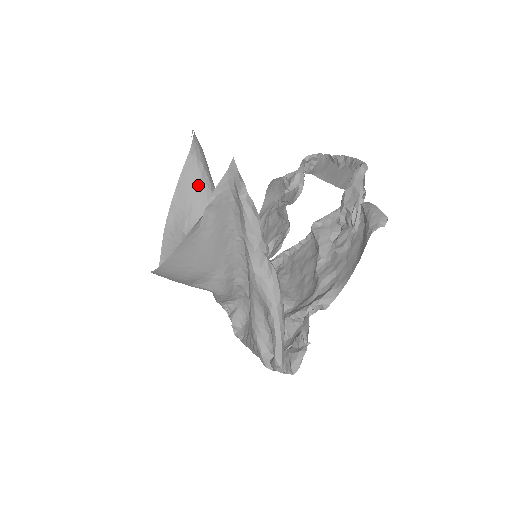
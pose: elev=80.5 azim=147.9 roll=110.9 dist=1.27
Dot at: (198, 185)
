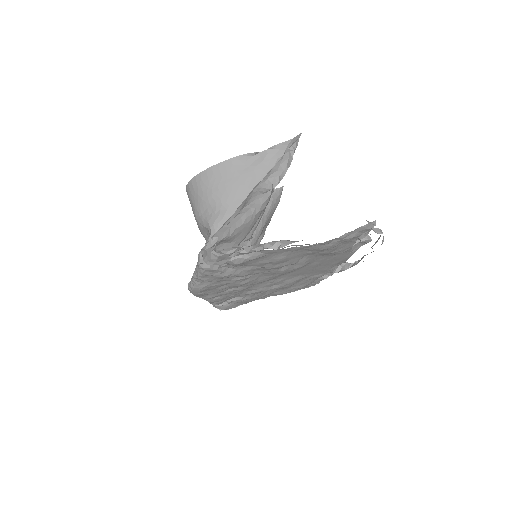
Dot at: occluded
